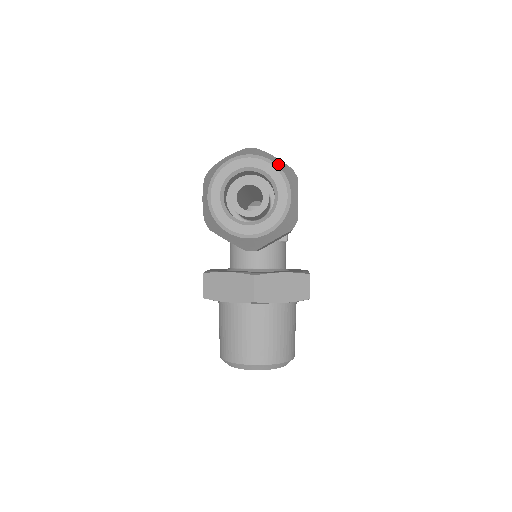
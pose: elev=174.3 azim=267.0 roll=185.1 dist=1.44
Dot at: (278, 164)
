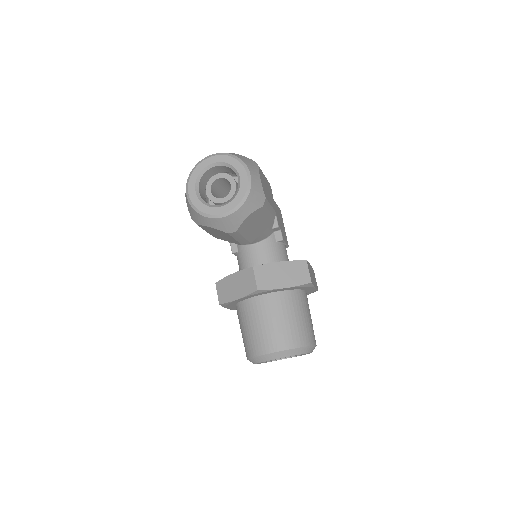
Dot at: (236, 155)
